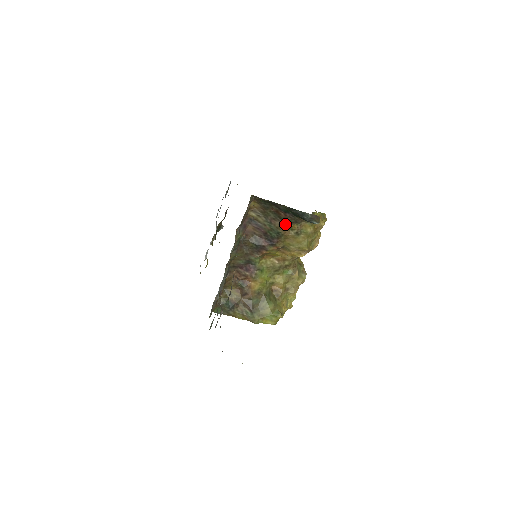
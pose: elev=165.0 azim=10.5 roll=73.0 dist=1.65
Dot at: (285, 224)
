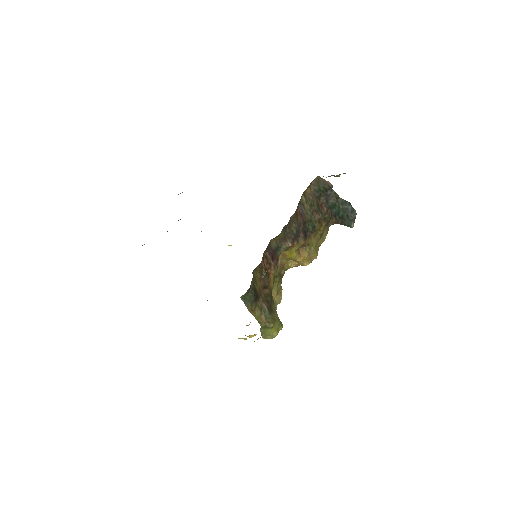
Dot at: (320, 221)
